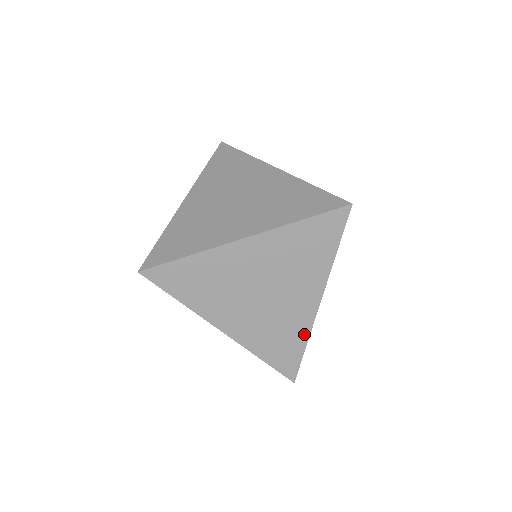
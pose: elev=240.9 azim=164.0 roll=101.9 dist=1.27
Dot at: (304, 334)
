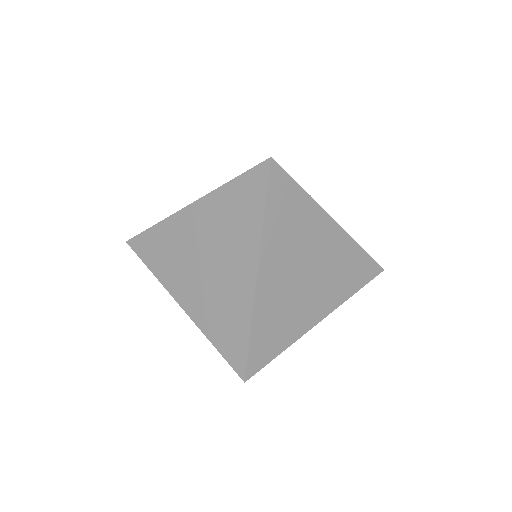
Dot at: occluded
